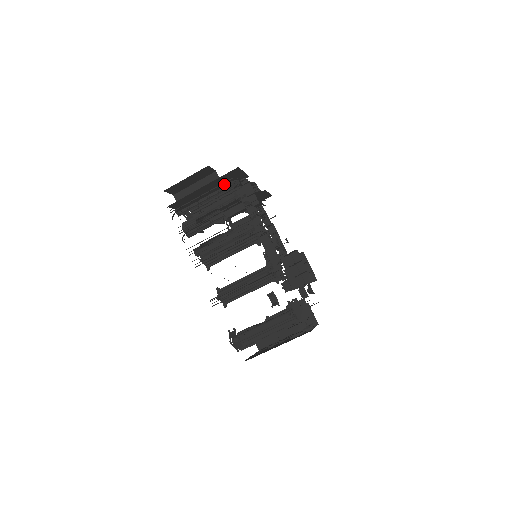
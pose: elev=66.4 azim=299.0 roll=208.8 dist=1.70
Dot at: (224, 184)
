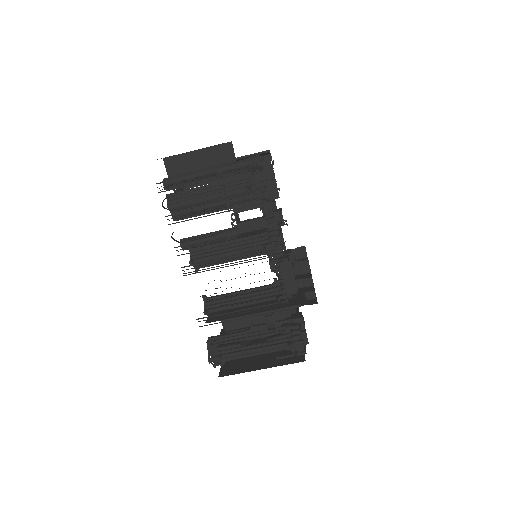
Dot at: occluded
